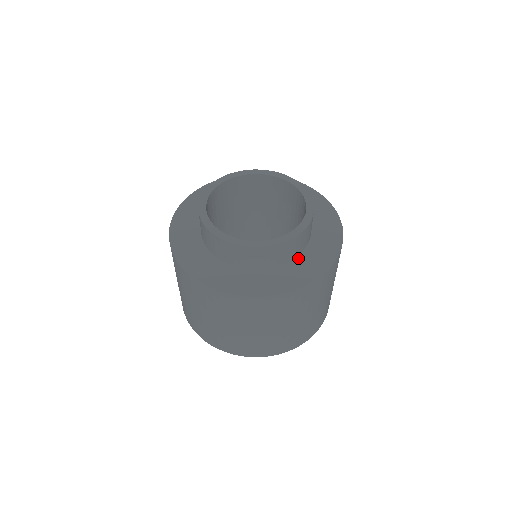
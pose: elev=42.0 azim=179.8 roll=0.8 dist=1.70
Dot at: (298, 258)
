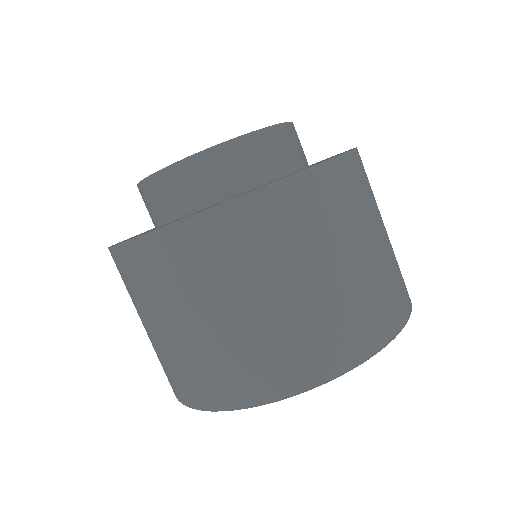
Dot at: (311, 165)
